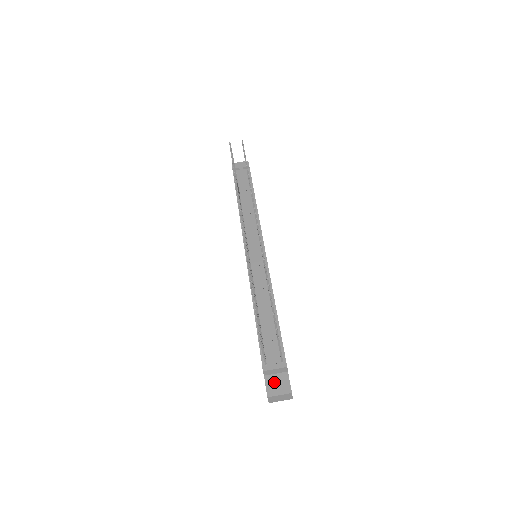
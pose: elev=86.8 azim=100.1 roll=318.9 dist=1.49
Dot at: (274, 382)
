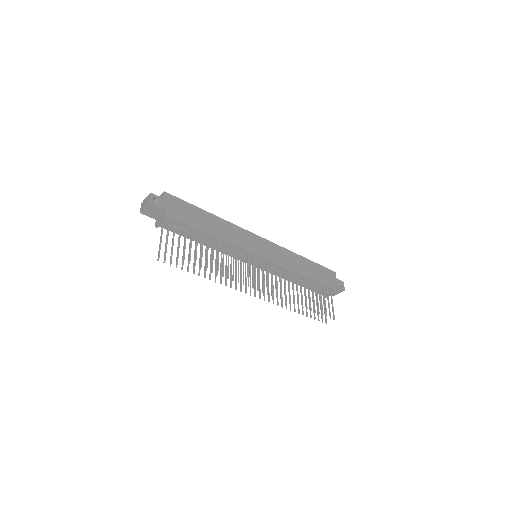
Dot at: occluded
